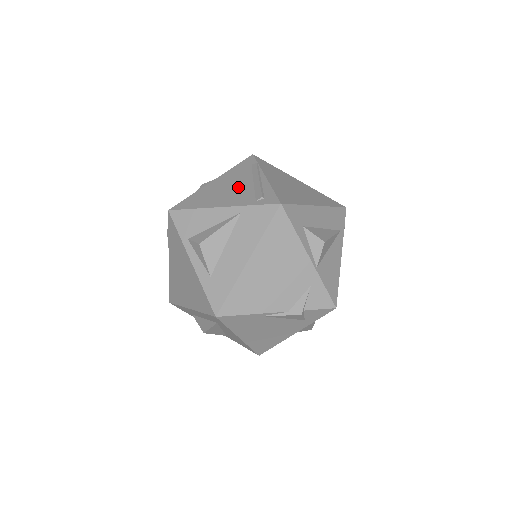
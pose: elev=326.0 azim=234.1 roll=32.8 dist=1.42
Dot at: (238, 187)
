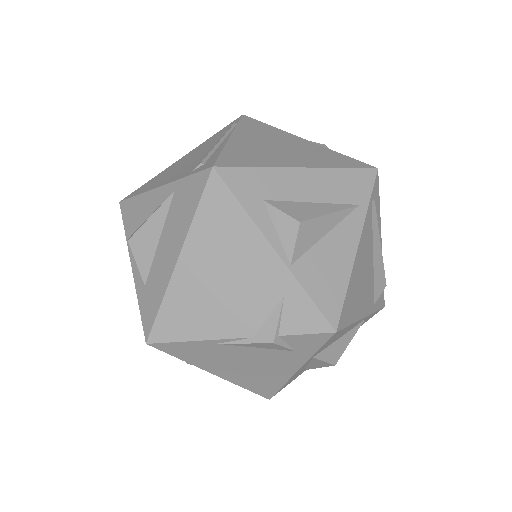
Dot at: (194, 158)
